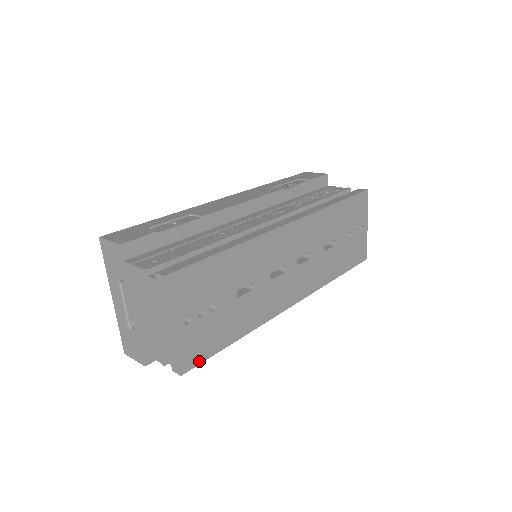
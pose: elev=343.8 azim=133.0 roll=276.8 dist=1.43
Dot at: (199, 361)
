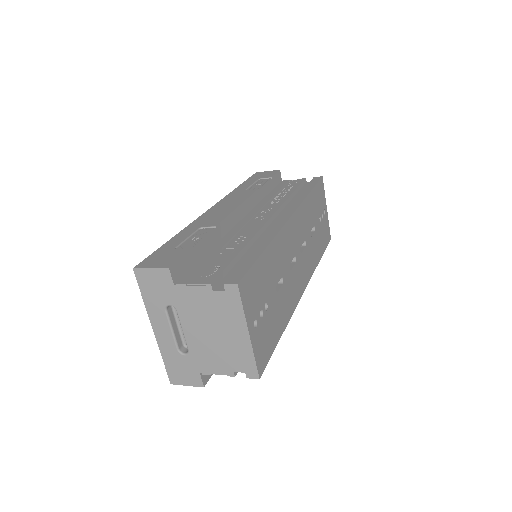
Dot at: (266, 361)
